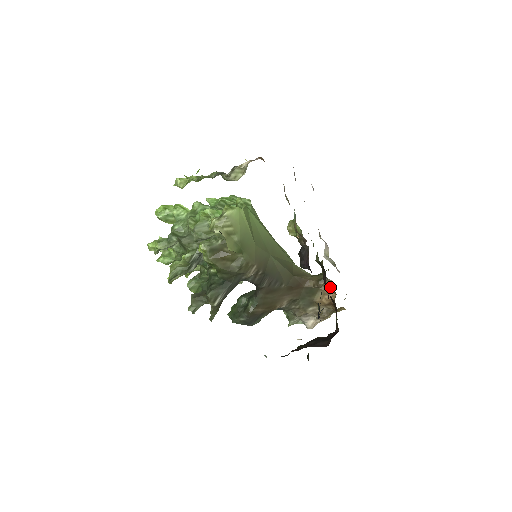
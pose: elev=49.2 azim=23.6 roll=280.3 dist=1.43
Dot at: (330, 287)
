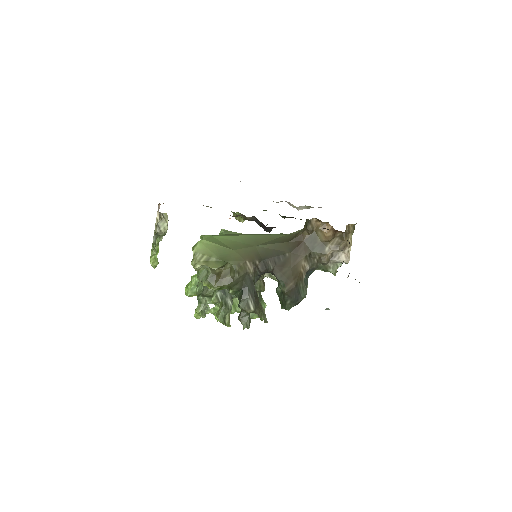
Dot at: (319, 223)
